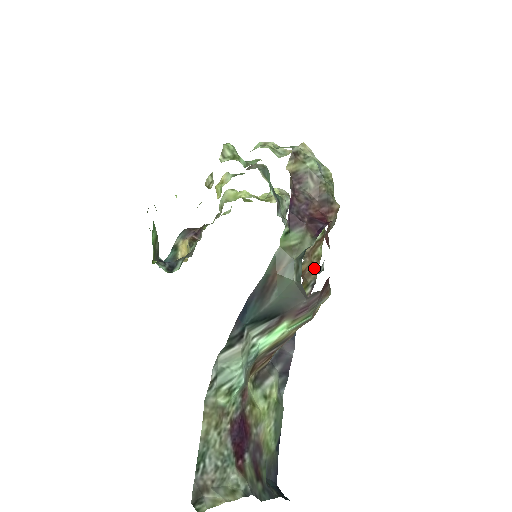
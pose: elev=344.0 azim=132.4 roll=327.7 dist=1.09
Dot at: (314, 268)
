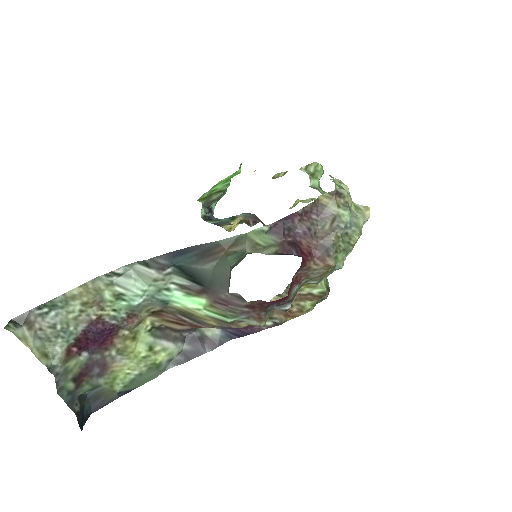
Dot at: (290, 313)
